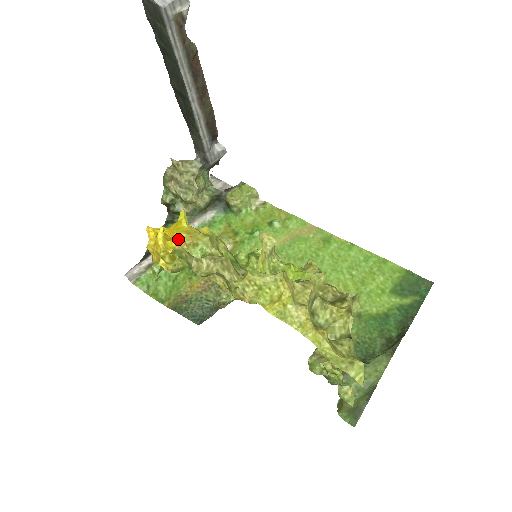
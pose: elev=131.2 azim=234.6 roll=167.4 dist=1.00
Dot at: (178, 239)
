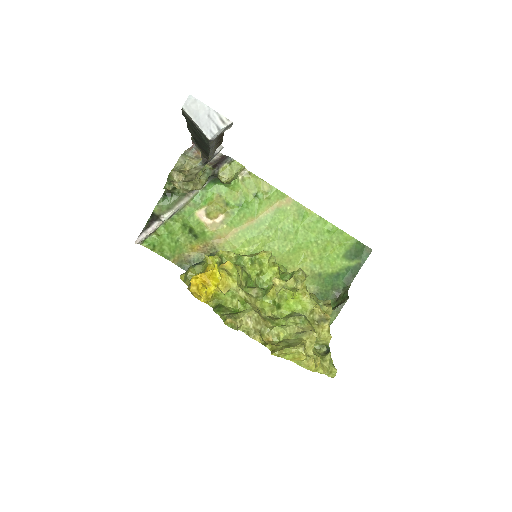
Dot at: (214, 286)
